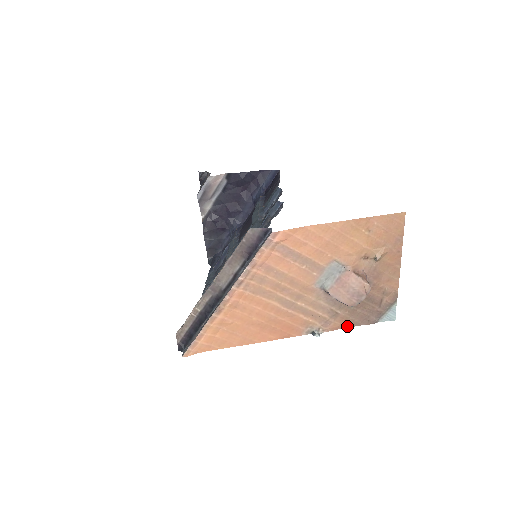
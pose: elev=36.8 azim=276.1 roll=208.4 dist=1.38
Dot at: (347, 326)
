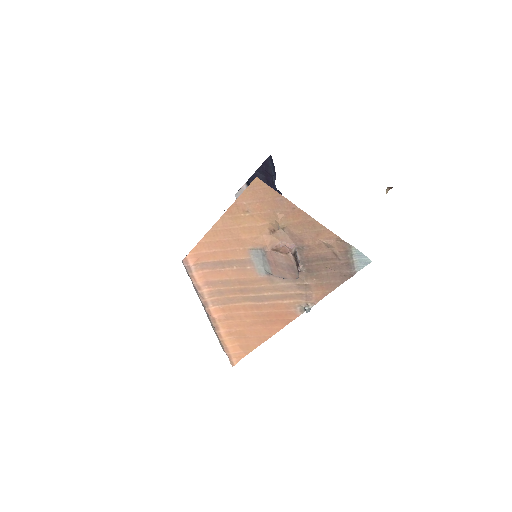
Dot at: (330, 290)
